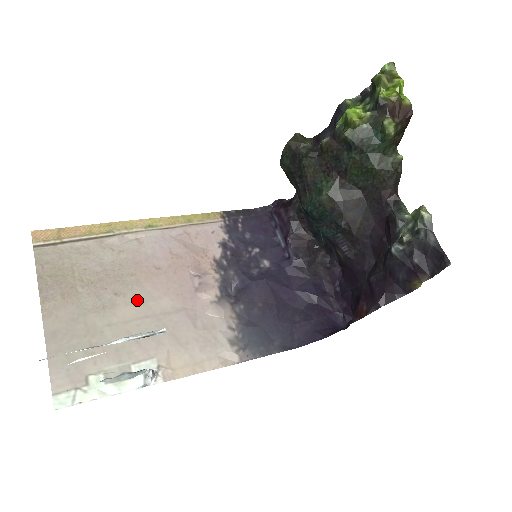
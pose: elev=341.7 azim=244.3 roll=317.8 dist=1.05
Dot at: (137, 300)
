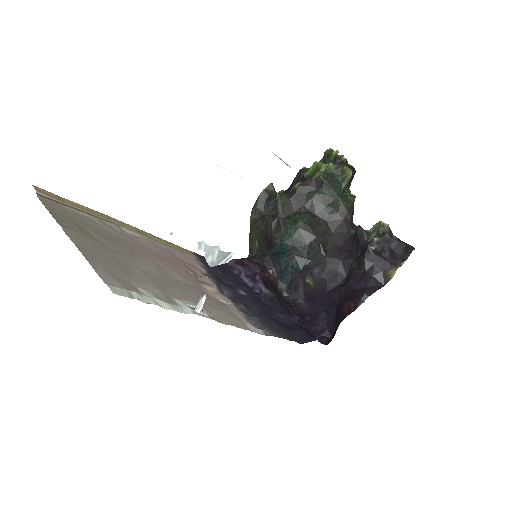
Dot at: (153, 265)
